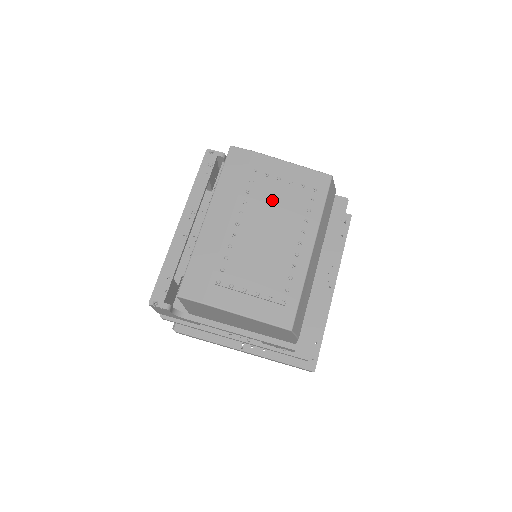
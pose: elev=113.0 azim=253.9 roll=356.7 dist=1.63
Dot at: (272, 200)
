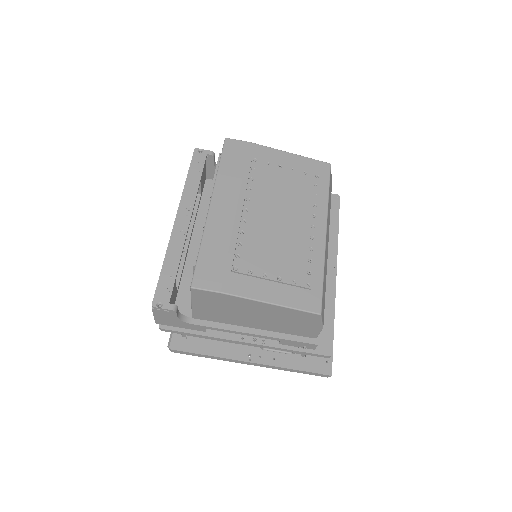
Dot at: (277, 186)
